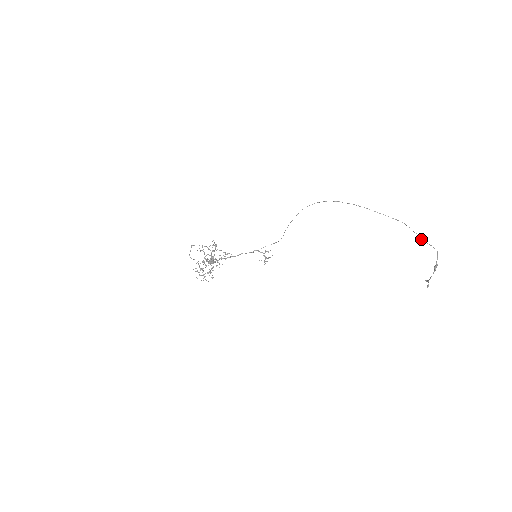
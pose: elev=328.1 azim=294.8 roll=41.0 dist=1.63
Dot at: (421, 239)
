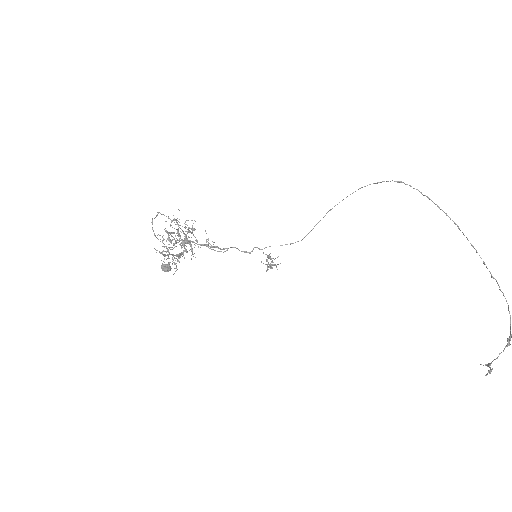
Dot at: (500, 289)
